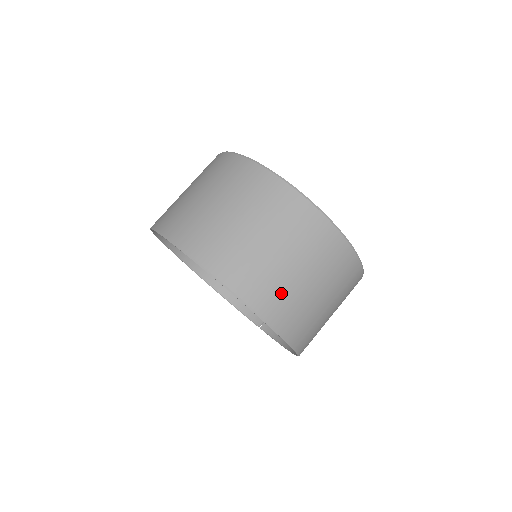
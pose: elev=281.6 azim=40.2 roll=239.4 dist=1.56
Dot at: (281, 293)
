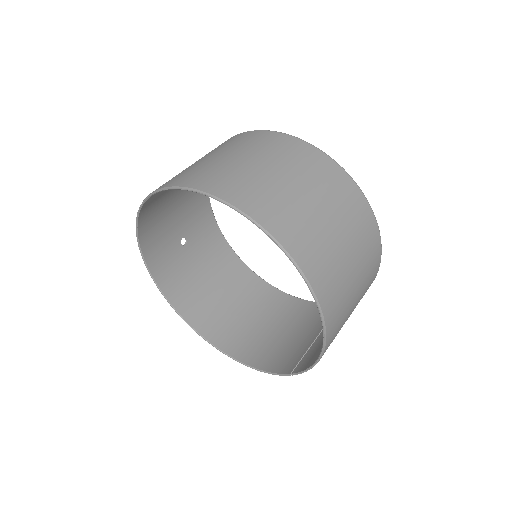
Dot at: (257, 188)
